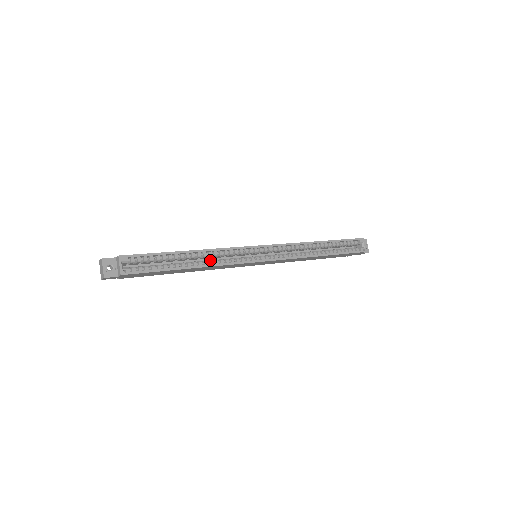
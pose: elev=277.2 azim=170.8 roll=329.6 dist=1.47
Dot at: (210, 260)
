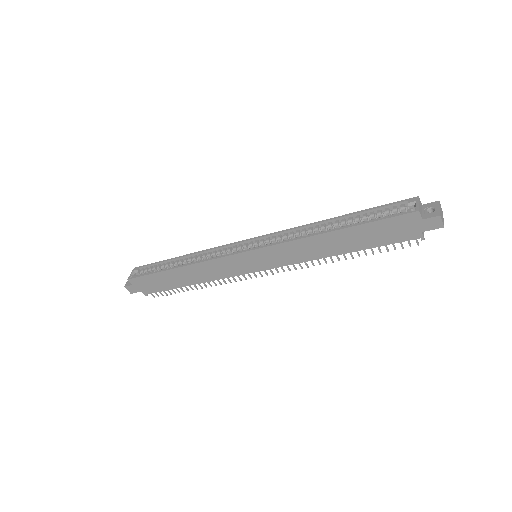
Dot at: occluded
